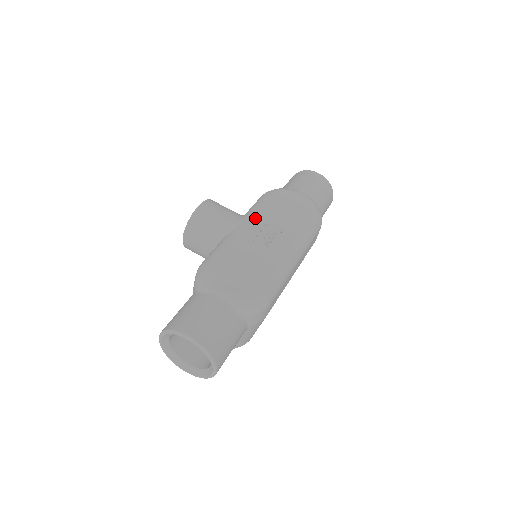
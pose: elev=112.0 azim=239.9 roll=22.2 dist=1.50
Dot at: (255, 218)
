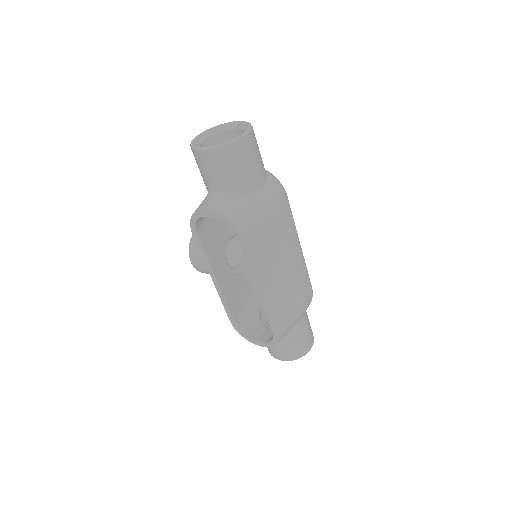
Dot at: occluded
